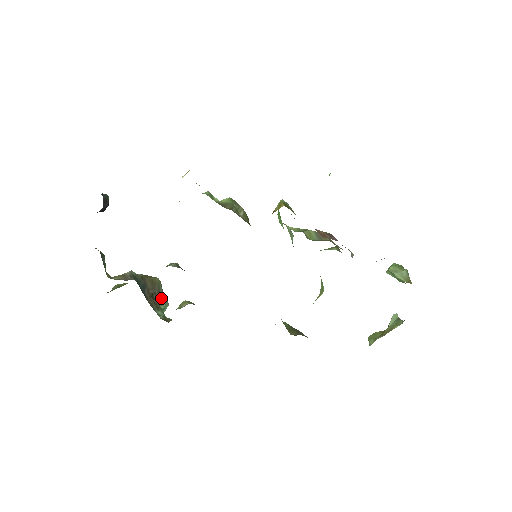
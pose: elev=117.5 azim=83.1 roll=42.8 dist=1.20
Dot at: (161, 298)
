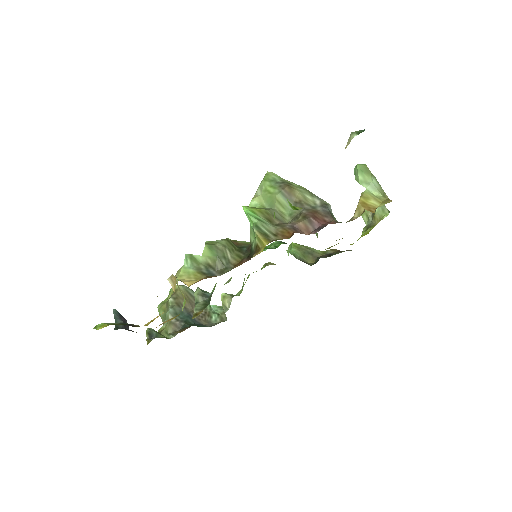
Dot at: occluded
